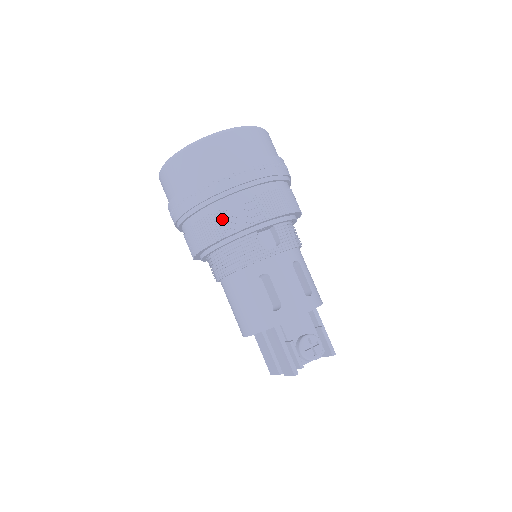
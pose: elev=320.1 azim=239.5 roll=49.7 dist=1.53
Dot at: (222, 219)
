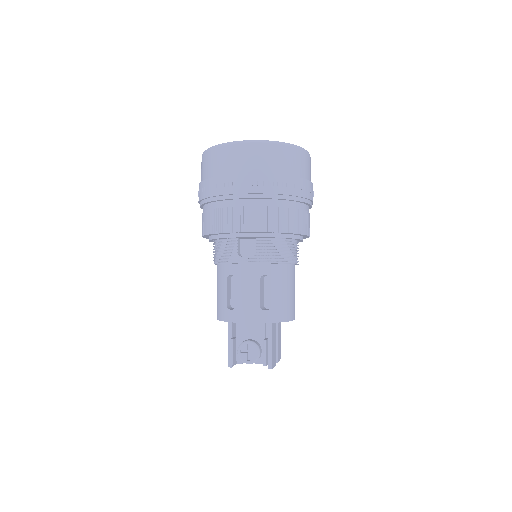
Dot at: (212, 218)
